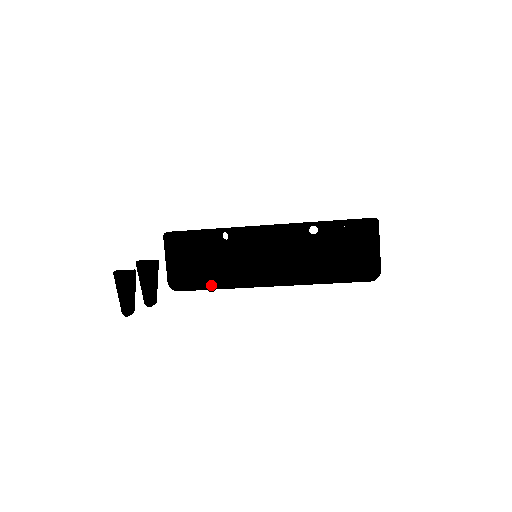
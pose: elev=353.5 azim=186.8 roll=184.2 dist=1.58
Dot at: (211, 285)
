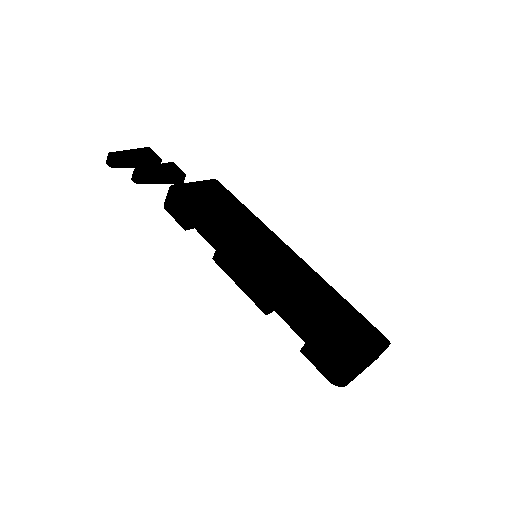
Dot at: (201, 218)
